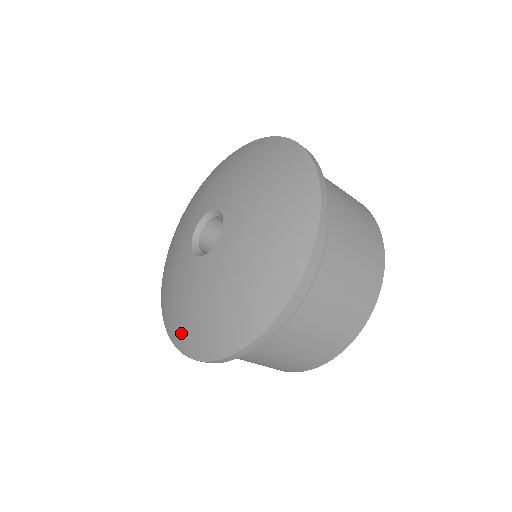
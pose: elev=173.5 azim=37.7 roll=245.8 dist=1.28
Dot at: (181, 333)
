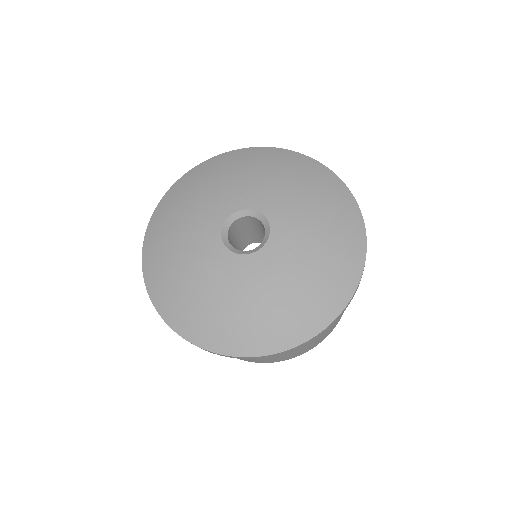
Dot at: (186, 316)
